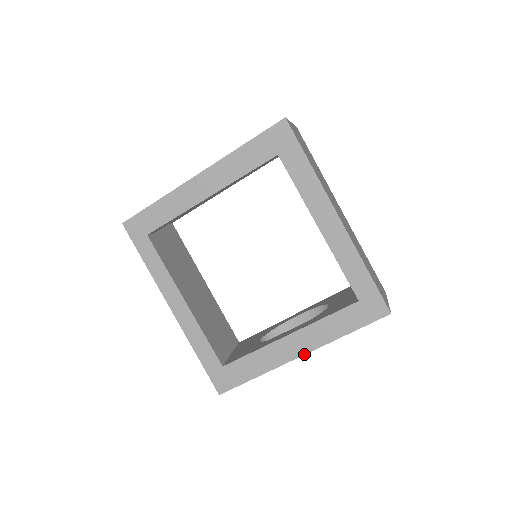
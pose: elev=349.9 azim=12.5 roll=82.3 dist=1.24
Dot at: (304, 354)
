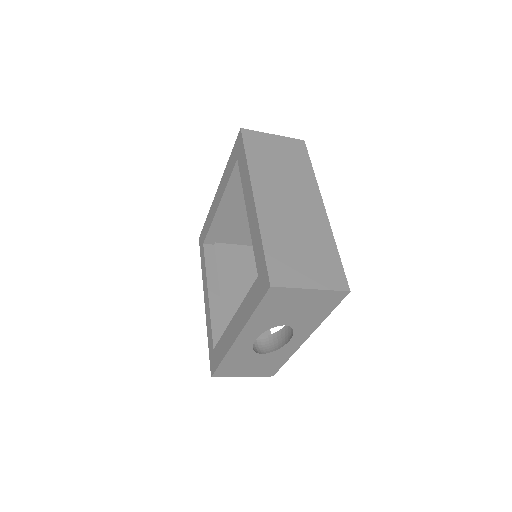
Dot at: (237, 336)
